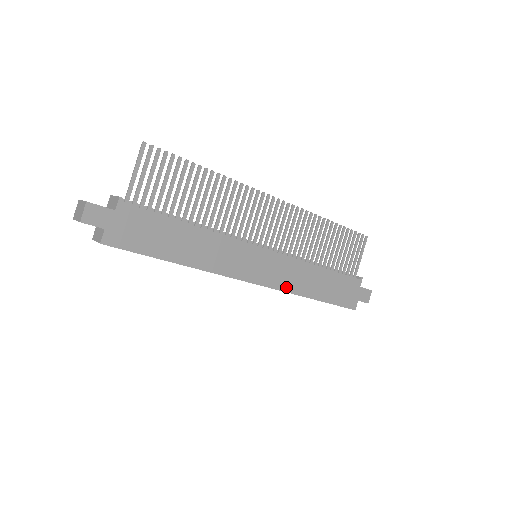
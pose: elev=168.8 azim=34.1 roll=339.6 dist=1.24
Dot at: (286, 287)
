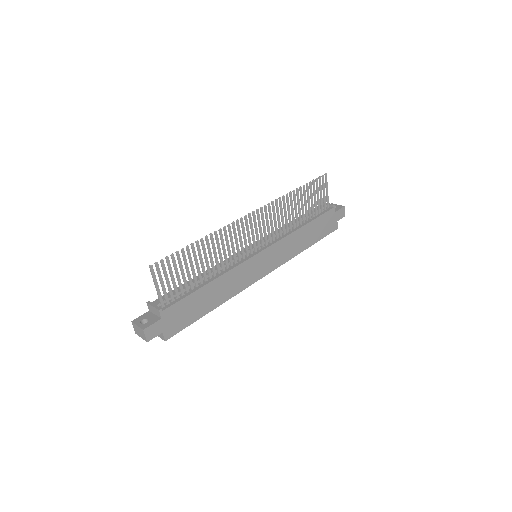
Dot at: (286, 259)
